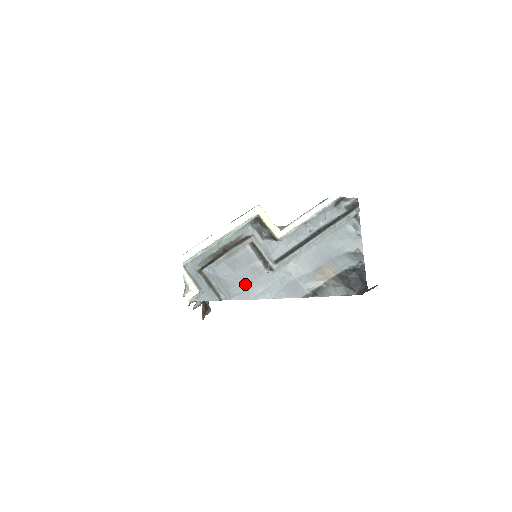
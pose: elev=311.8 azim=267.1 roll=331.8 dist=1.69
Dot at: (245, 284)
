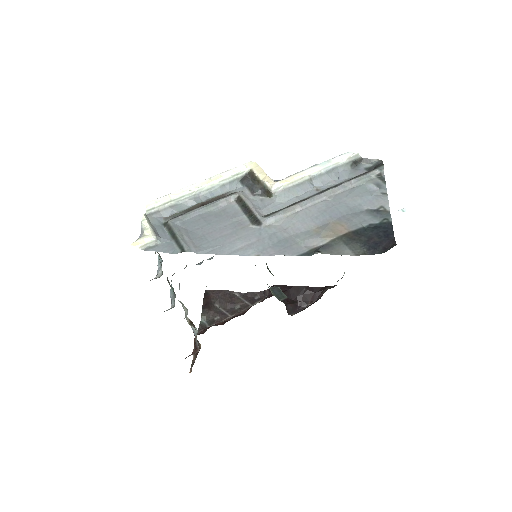
Dot at: (220, 238)
